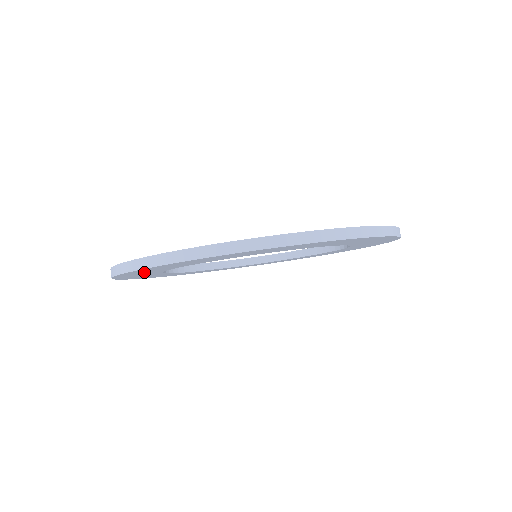
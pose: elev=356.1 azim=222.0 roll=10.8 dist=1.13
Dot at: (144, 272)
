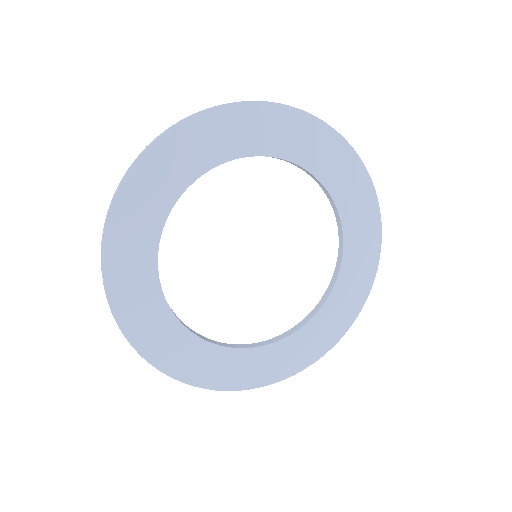
Dot at: (131, 244)
